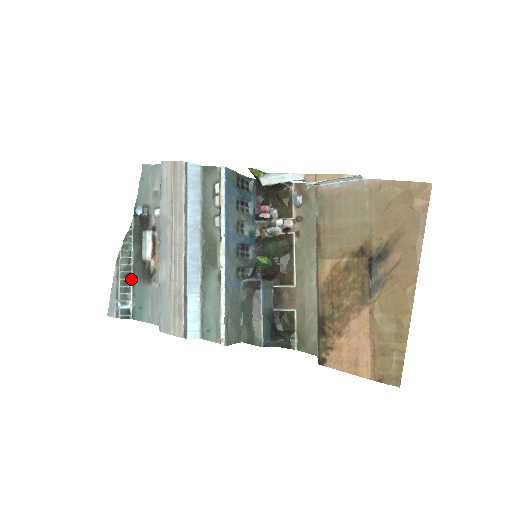
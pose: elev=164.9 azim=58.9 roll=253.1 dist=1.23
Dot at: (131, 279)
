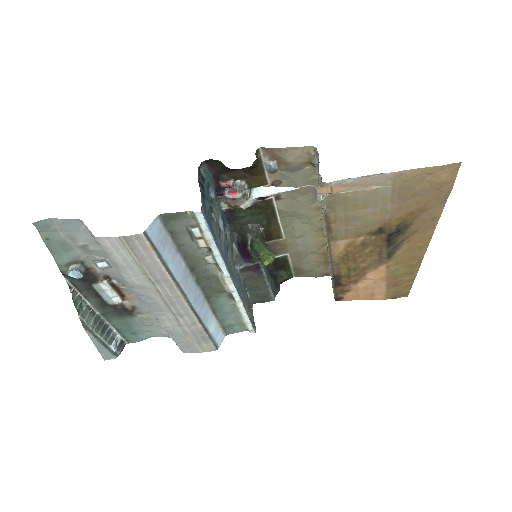
Dot at: (106, 322)
